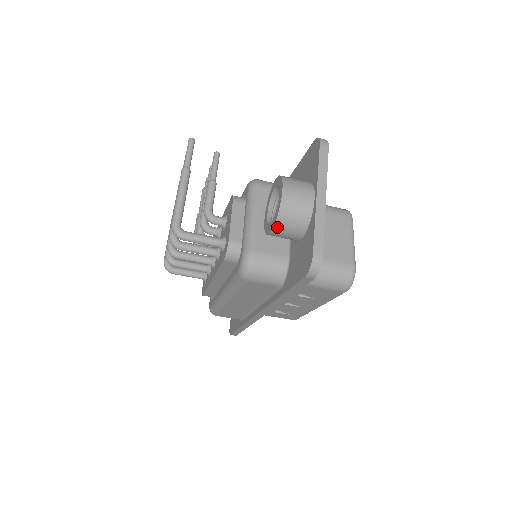
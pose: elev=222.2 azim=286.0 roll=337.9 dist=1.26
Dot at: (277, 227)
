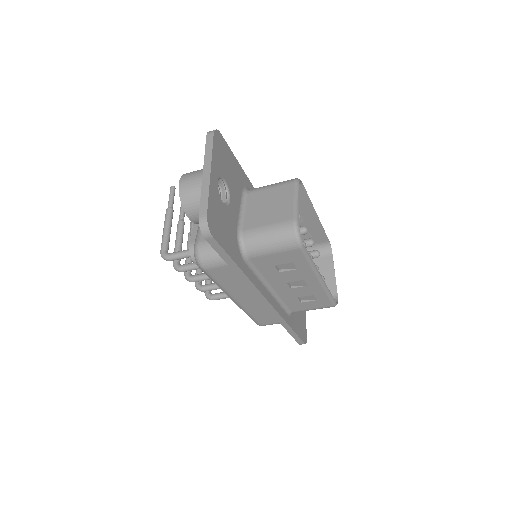
Dot at: (188, 212)
